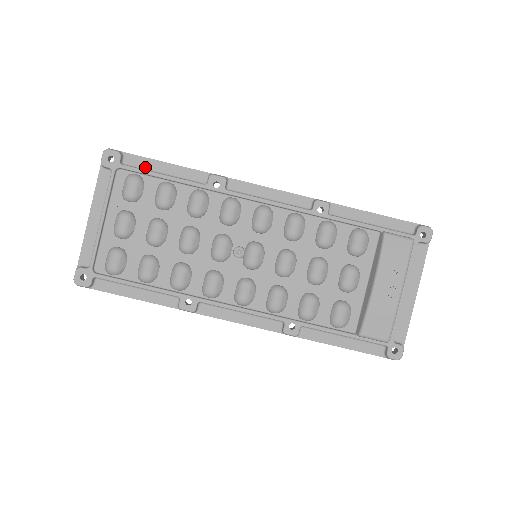
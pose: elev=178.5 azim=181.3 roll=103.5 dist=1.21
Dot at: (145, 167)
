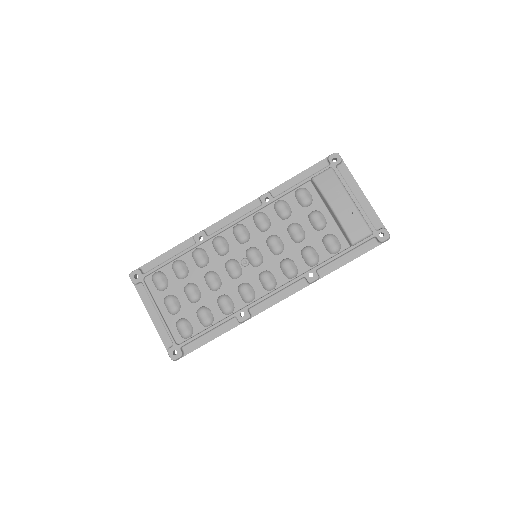
Dot at: (157, 265)
